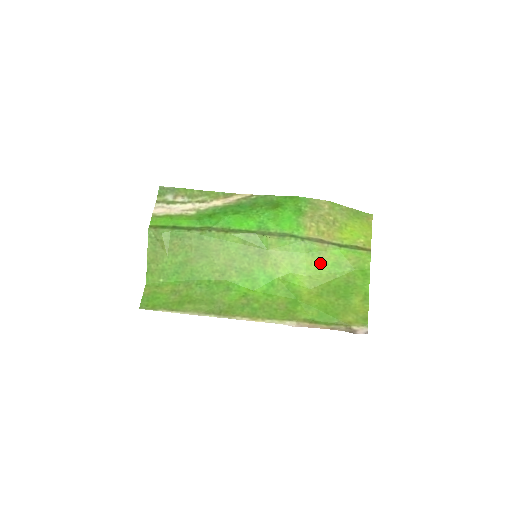
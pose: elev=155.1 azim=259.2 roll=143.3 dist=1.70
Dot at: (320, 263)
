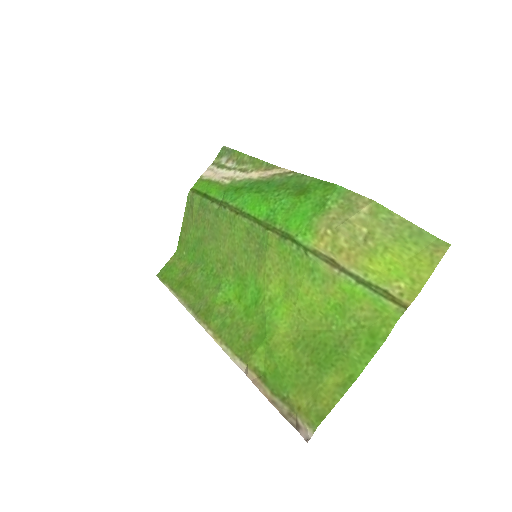
Dot at: (320, 297)
